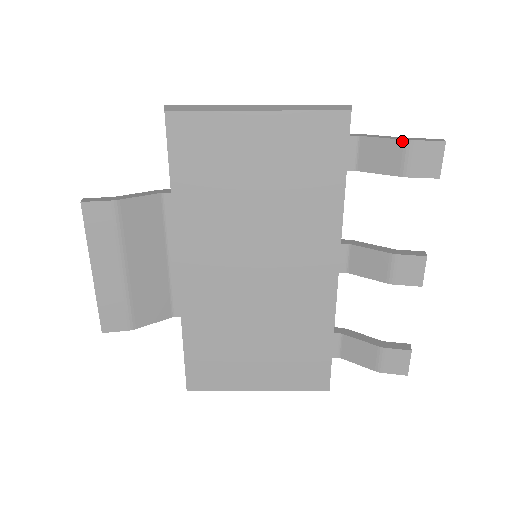
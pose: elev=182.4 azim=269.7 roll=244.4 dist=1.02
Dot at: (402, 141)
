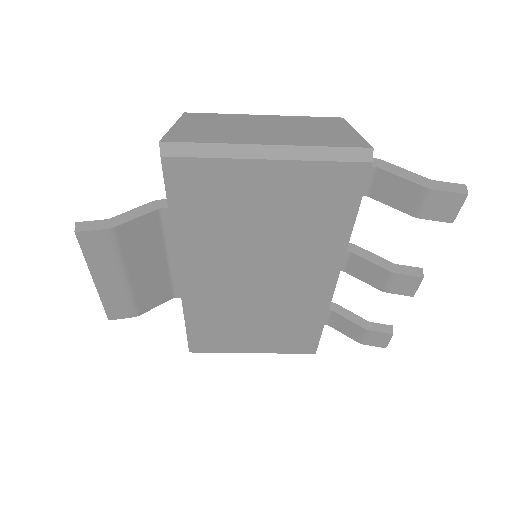
Dot at: (422, 187)
